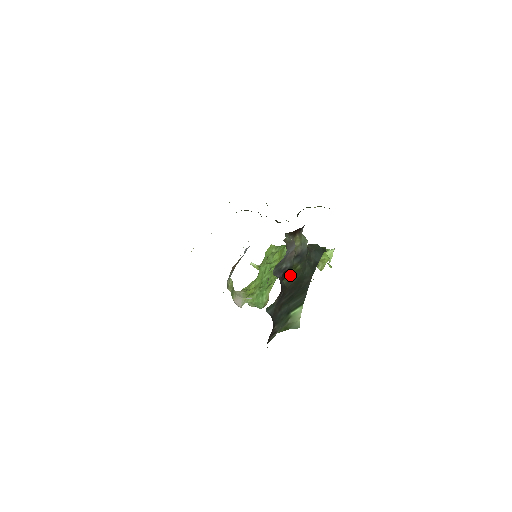
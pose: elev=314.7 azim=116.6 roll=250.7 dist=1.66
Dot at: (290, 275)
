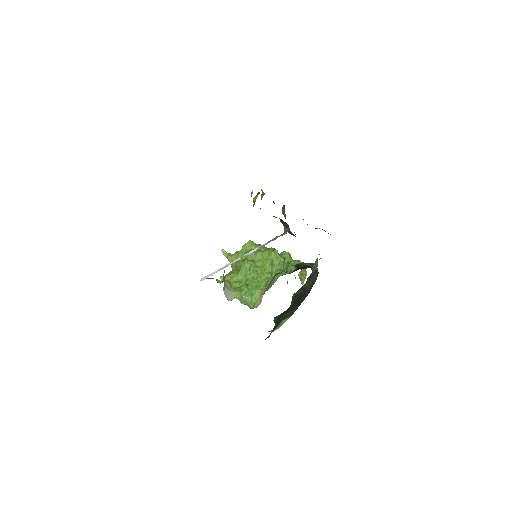
Dot at: occluded
